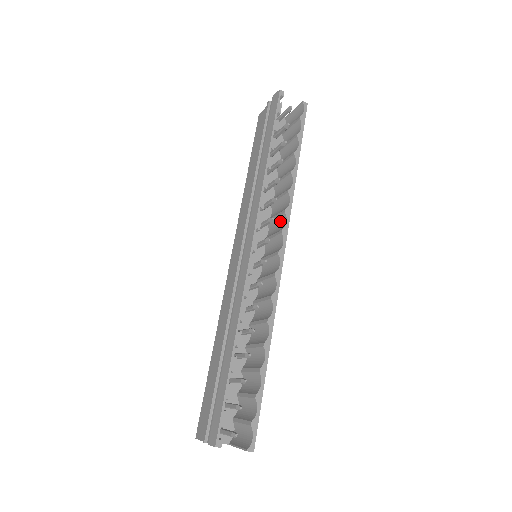
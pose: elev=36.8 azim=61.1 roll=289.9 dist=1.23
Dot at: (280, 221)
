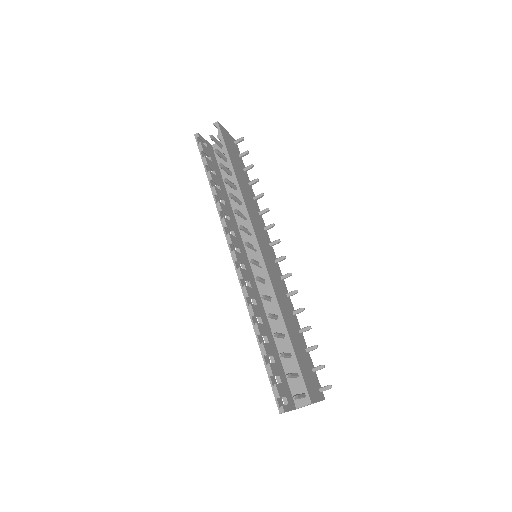
Dot at: occluded
